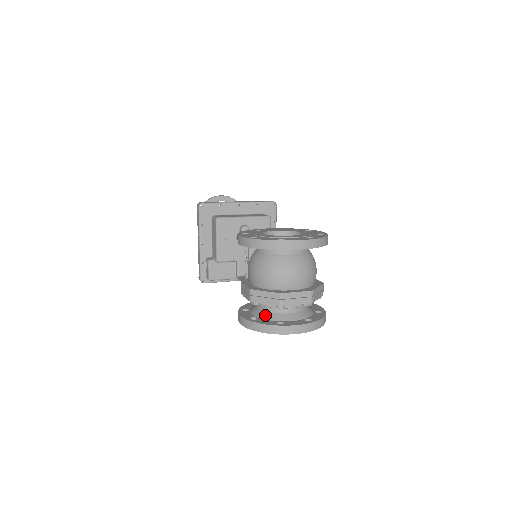
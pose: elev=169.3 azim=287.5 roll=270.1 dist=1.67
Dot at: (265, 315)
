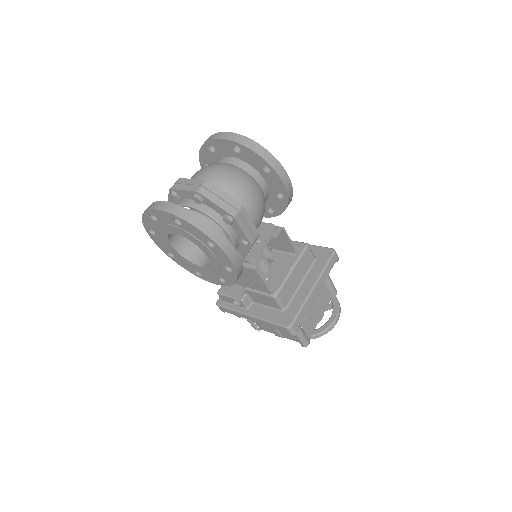
Dot at: occluded
